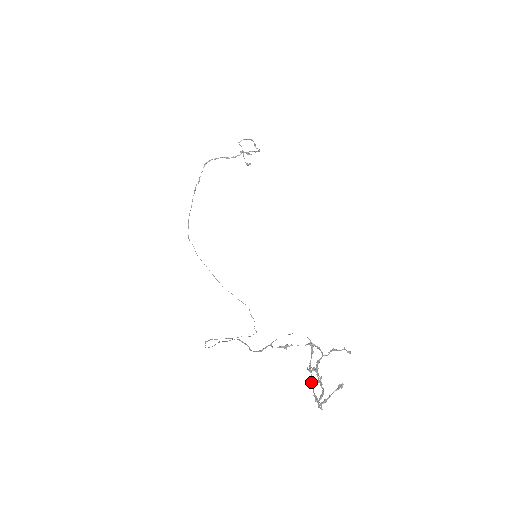
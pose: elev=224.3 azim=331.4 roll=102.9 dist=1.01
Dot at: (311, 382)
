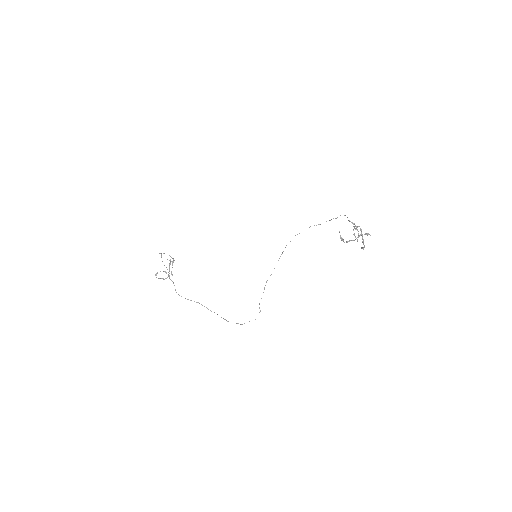
Dot at: occluded
